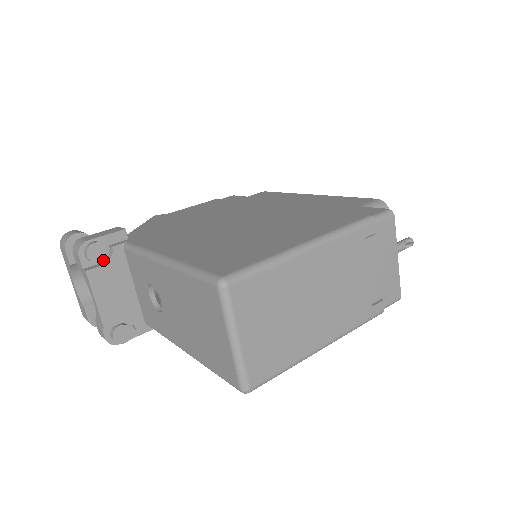
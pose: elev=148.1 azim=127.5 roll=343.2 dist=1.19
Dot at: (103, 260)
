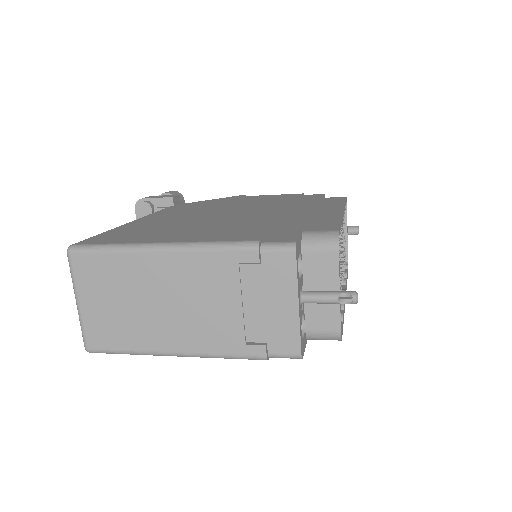
Dot at: occluded
